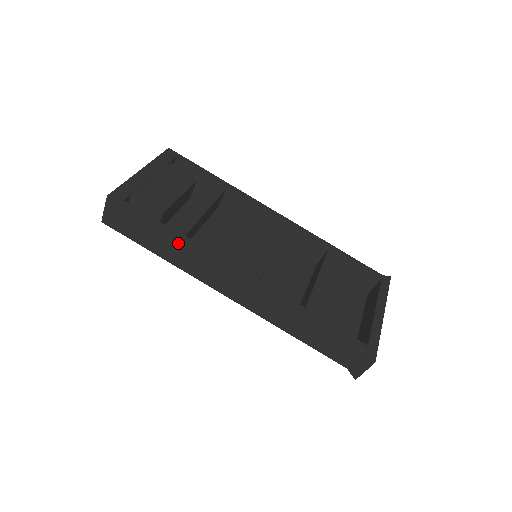
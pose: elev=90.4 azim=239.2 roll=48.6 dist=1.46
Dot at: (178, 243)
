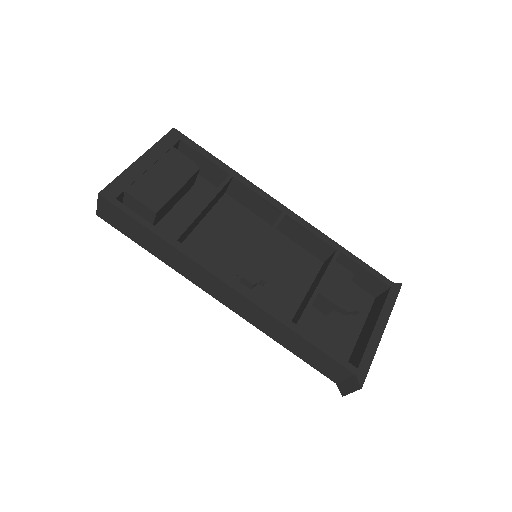
Dot at: (169, 248)
